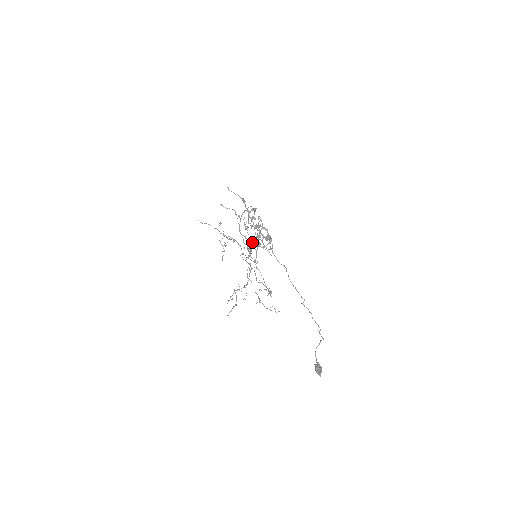
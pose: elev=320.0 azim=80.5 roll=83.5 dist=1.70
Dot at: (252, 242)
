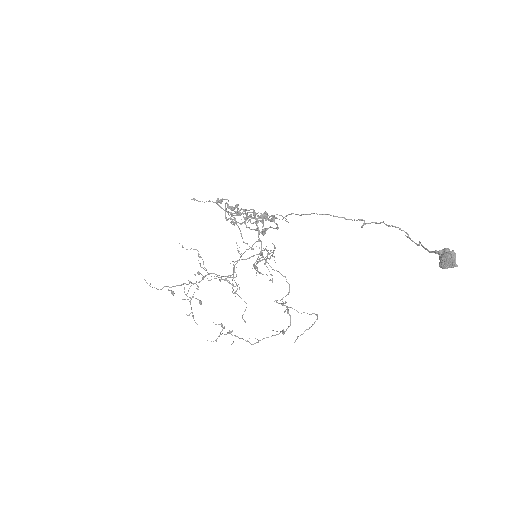
Dot at: (253, 217)
